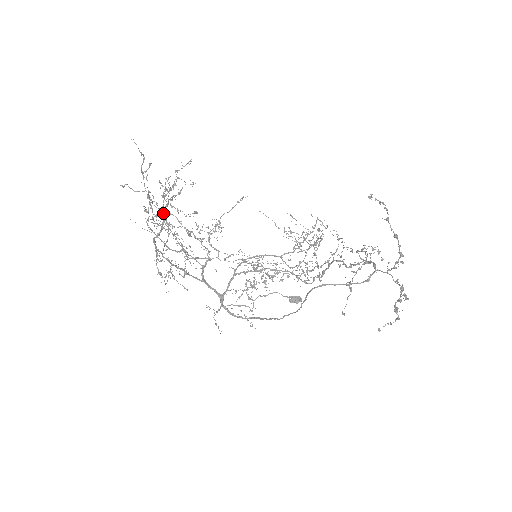
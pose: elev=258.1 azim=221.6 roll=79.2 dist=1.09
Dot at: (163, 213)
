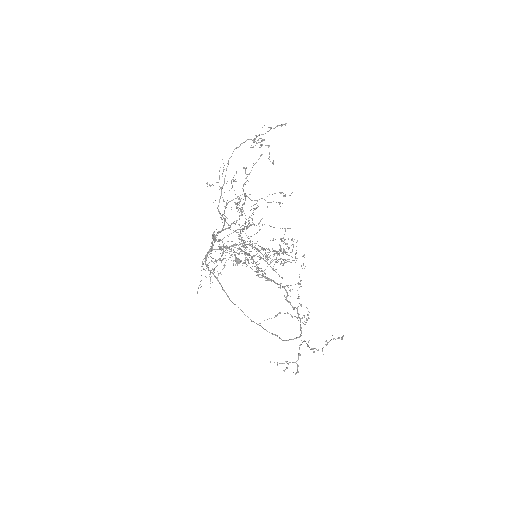
Dot at: occluded
